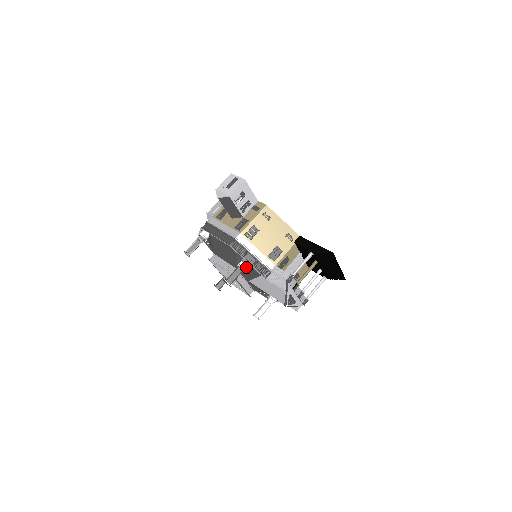
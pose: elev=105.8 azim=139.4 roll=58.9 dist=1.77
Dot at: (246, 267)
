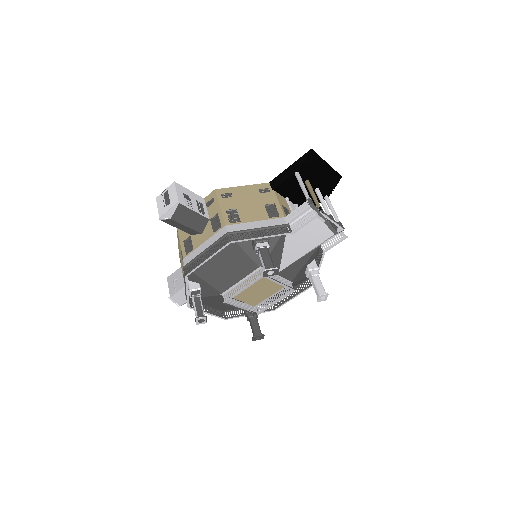
Dot at: (266, 244)
